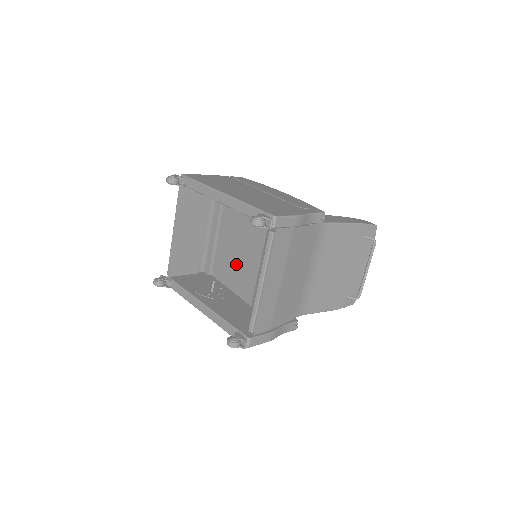
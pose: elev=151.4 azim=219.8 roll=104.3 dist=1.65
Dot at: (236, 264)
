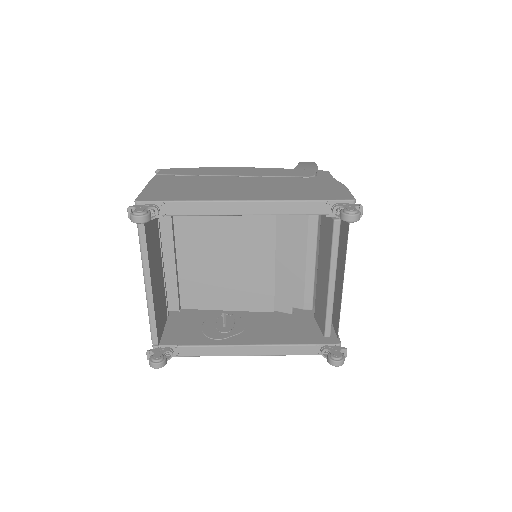
Dot at: (228, 278)
